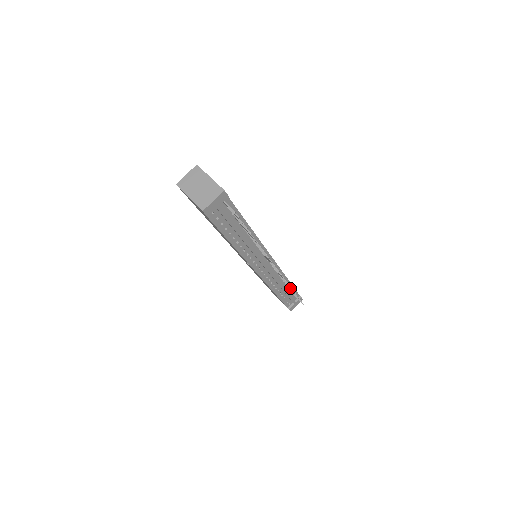
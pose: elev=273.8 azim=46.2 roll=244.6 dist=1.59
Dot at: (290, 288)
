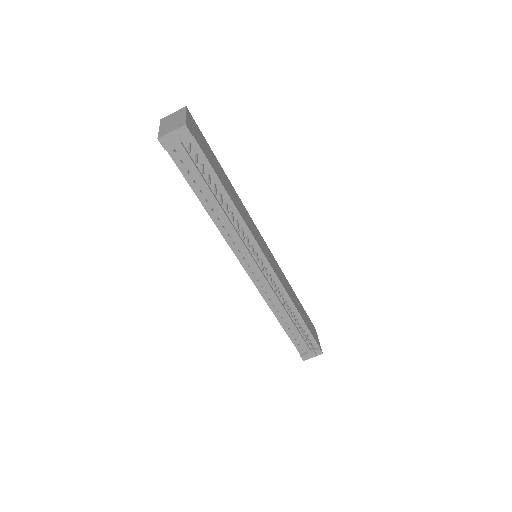
Dot at: (294, 318)
